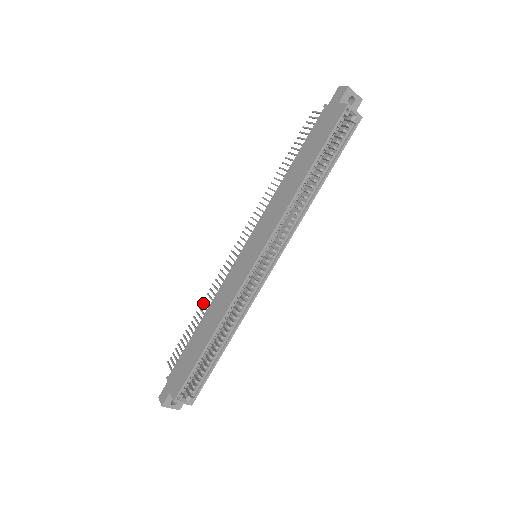
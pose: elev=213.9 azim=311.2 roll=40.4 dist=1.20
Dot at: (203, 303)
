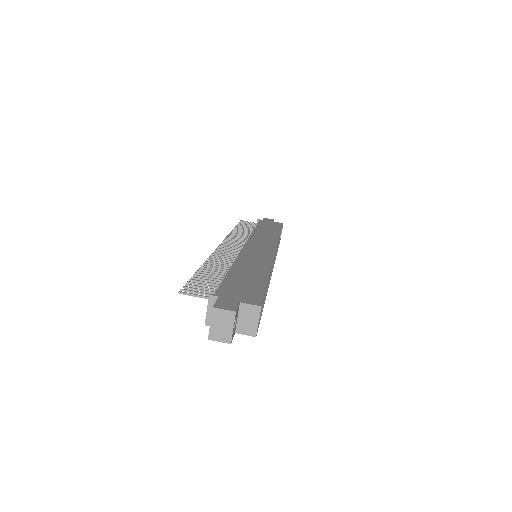
Dot at: (207, 264)
